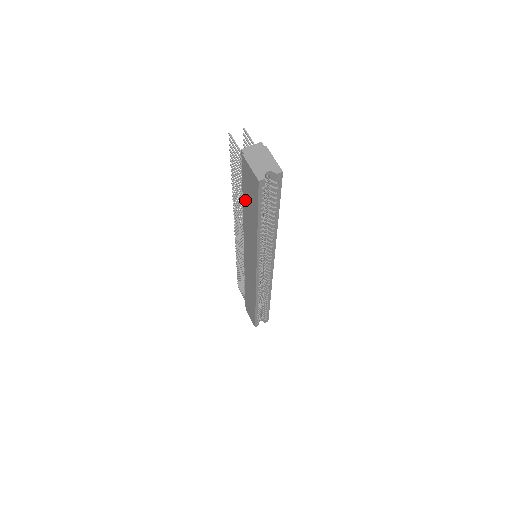
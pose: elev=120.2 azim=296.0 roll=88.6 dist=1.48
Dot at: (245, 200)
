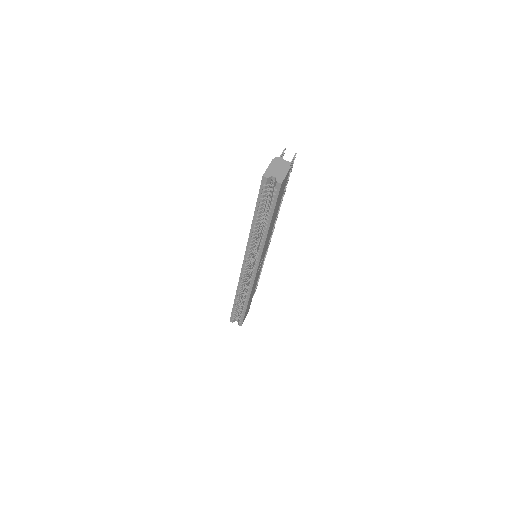
Dot at: occluded
